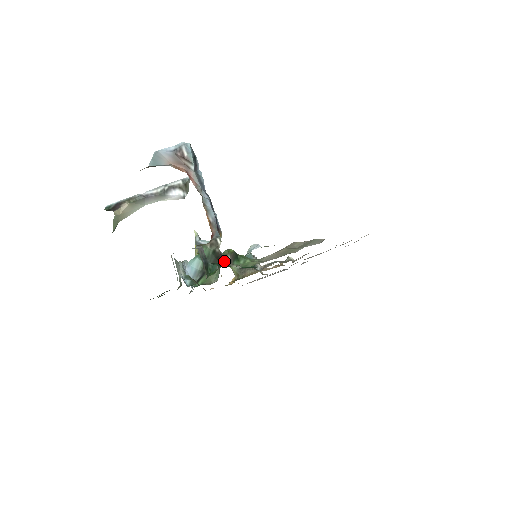
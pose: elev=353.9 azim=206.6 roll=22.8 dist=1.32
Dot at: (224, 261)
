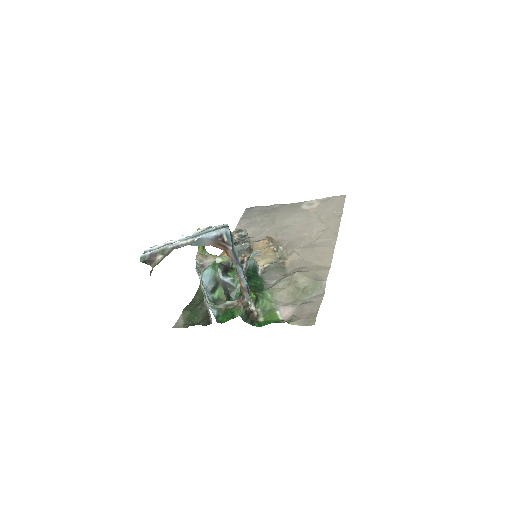
Dot at: (253, 317)
